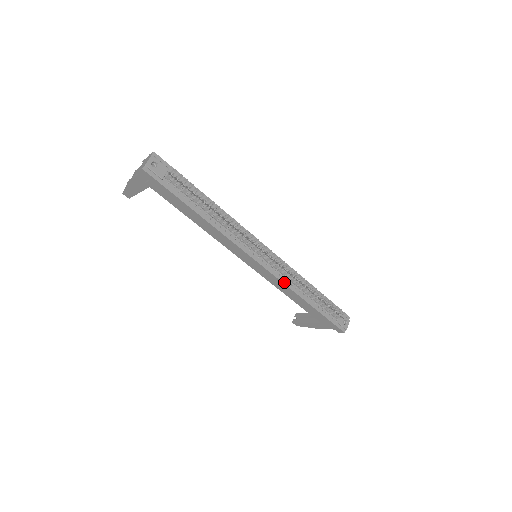
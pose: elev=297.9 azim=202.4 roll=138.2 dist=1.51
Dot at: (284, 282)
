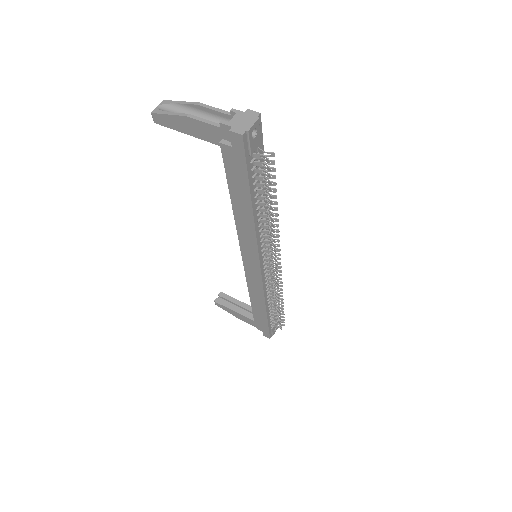
Dot at: (264, 290)
